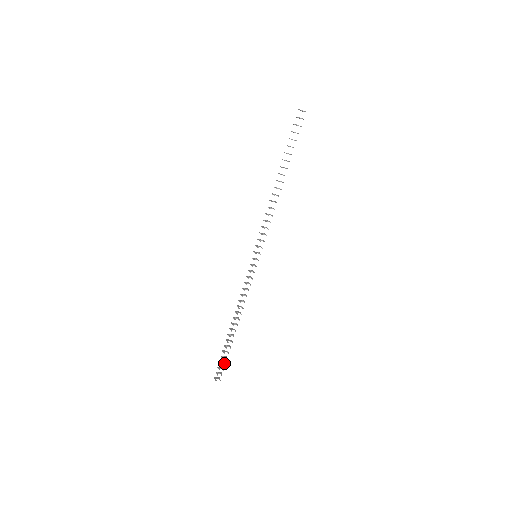
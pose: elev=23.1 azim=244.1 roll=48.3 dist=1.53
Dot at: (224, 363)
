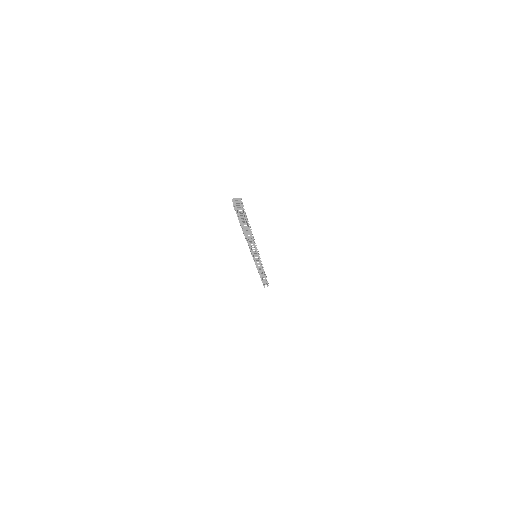
Dot at: occluded
